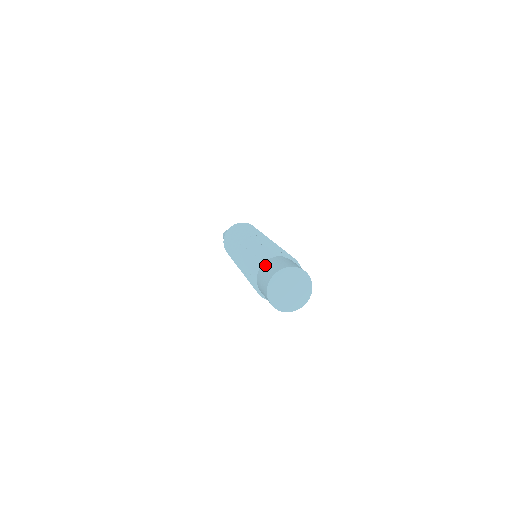
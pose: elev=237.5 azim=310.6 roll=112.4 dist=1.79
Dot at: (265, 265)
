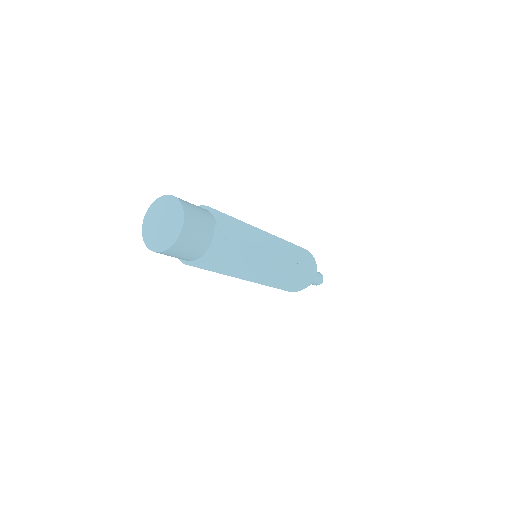
Dot at: (198, 206)
